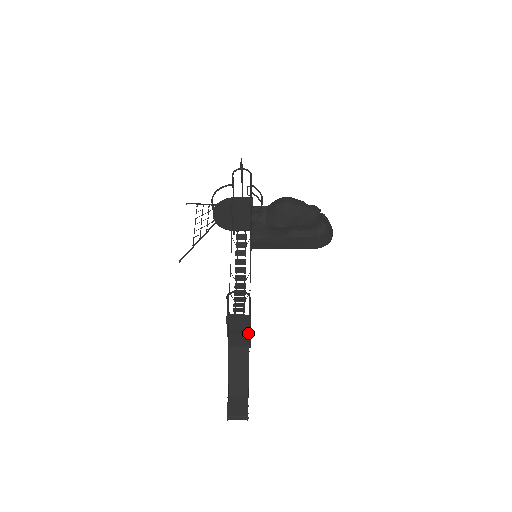
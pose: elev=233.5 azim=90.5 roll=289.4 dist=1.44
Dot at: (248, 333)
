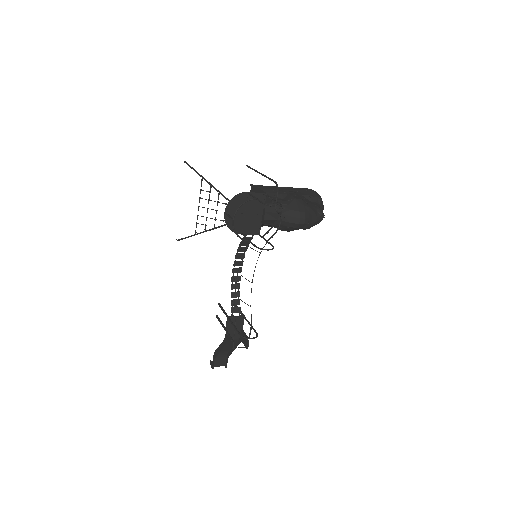
Dot at: occluded
